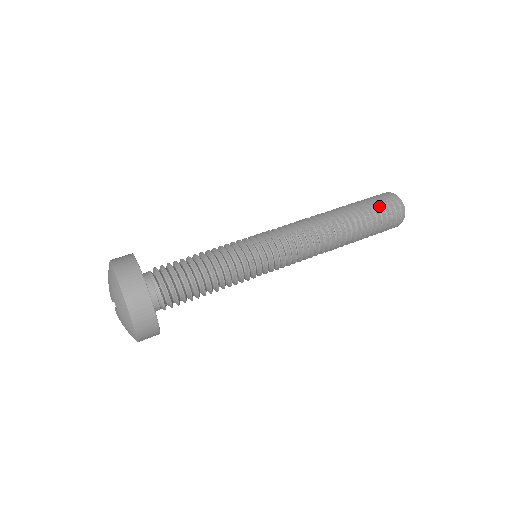
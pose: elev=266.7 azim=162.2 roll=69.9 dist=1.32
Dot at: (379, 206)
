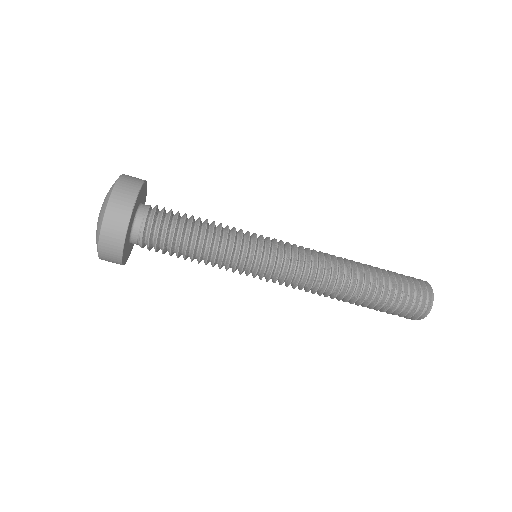
Dot at: (405, 298)
